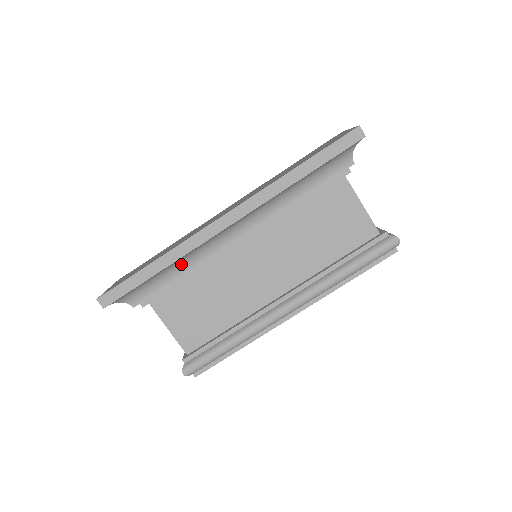
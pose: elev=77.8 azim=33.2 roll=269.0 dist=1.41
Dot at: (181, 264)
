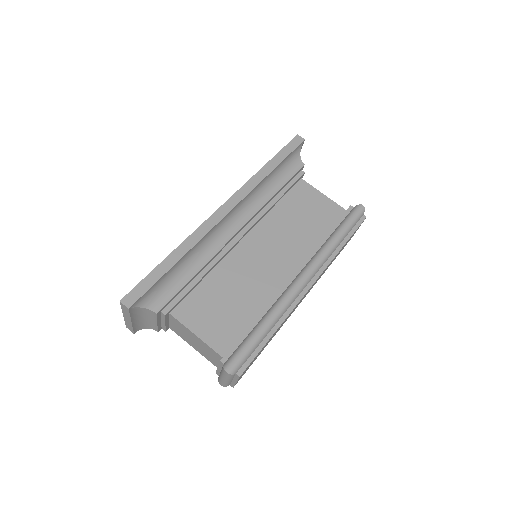
Dot at: (194, 260)
